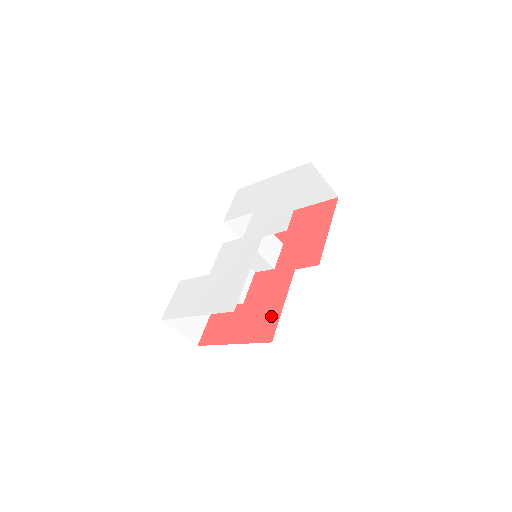
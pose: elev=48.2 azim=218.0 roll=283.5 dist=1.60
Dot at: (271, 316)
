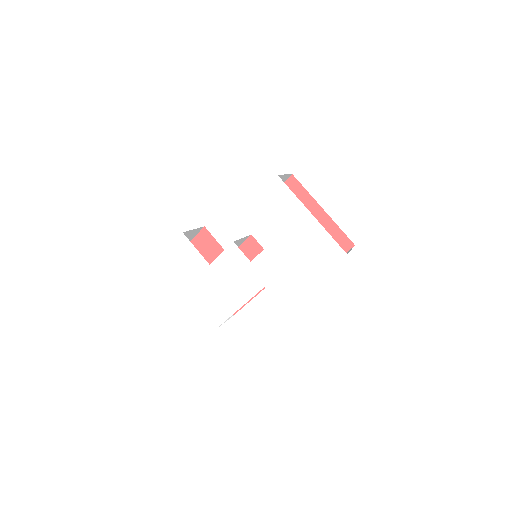
Dot at: occluded
